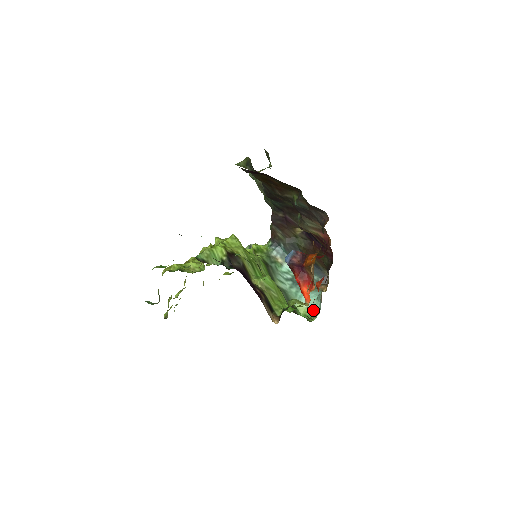
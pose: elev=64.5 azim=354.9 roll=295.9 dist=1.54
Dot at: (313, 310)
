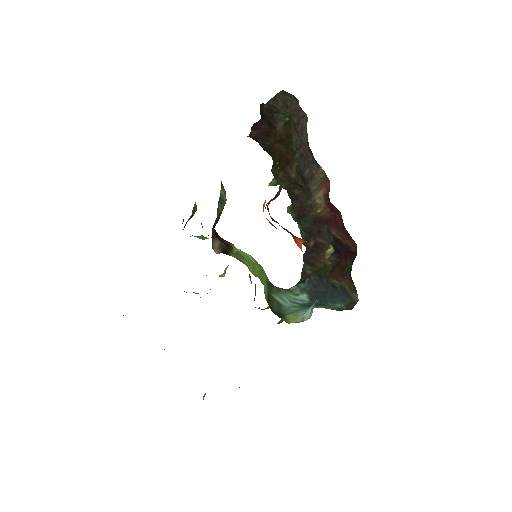
Dot at: (309, 318)
